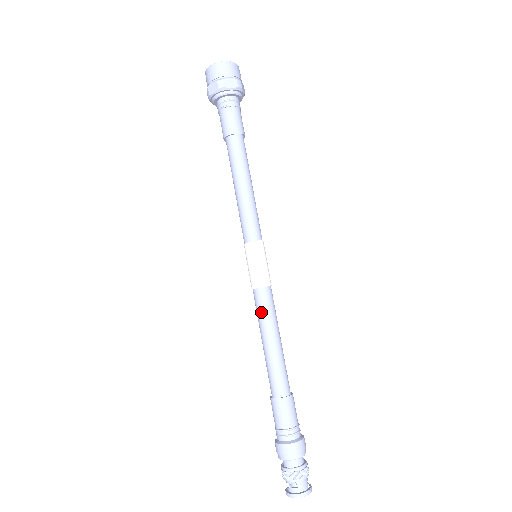
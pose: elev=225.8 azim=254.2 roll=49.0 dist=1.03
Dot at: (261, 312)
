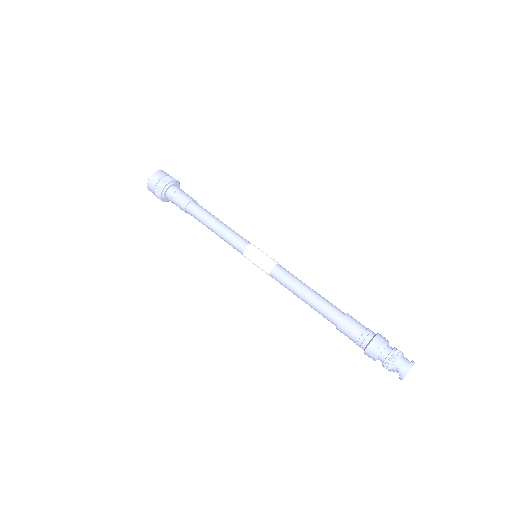
Dot at: (285, 282)
